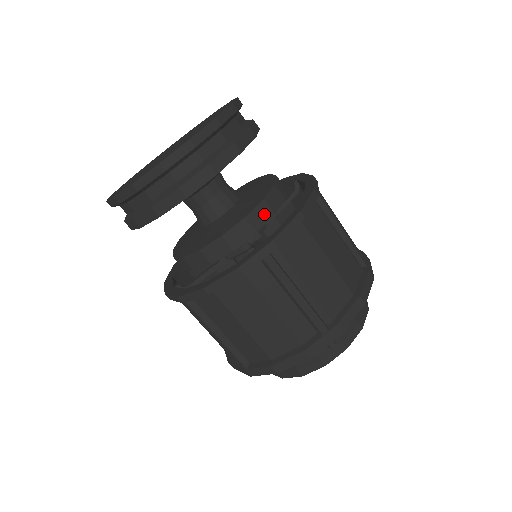
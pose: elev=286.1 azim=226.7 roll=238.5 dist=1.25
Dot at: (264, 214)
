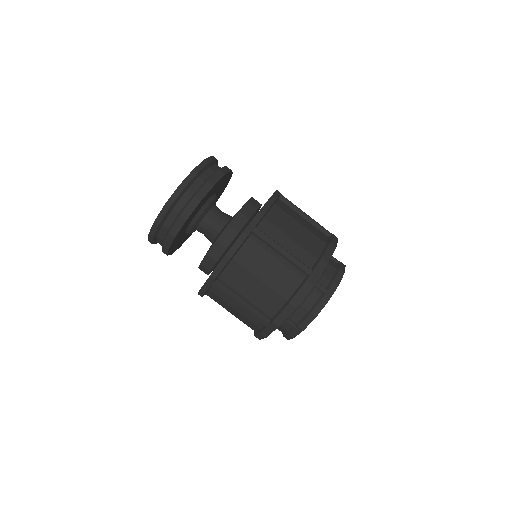
Dot at: (219, 250)
